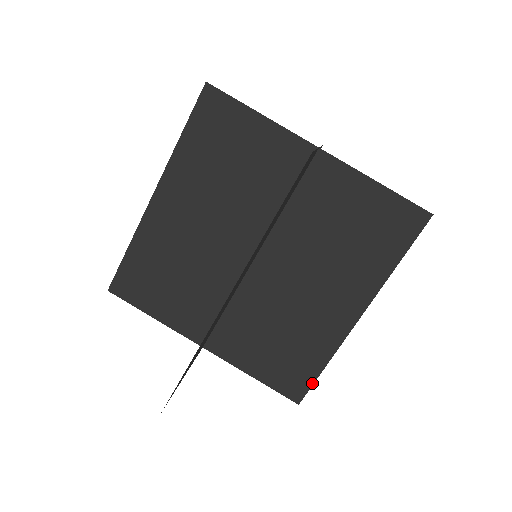
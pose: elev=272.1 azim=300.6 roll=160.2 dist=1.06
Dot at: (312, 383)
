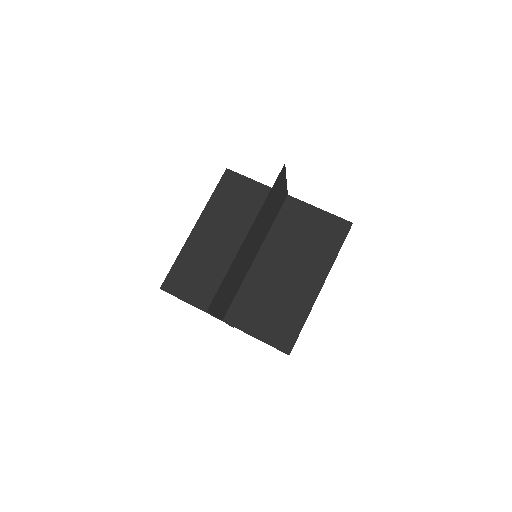
Dot at: (297, 337)
